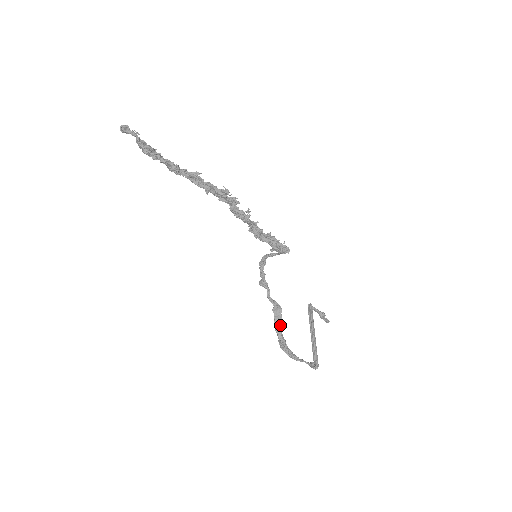
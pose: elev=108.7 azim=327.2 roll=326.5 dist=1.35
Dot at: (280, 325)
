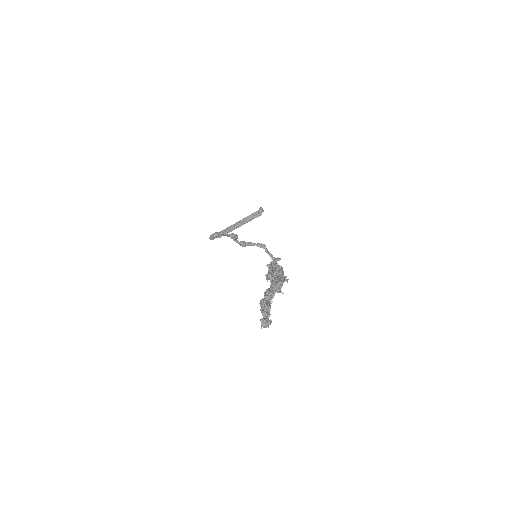
Dot at: occluded
